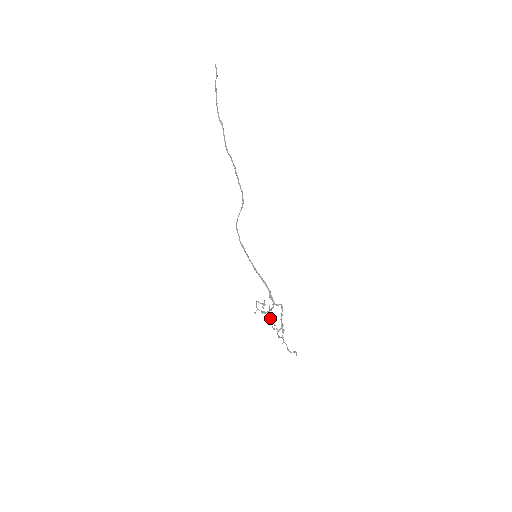
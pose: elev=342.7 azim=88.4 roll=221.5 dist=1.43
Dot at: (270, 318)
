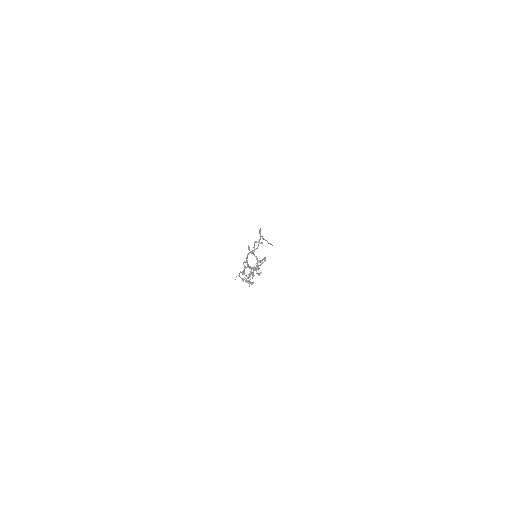
Dot at: (249, 273)
